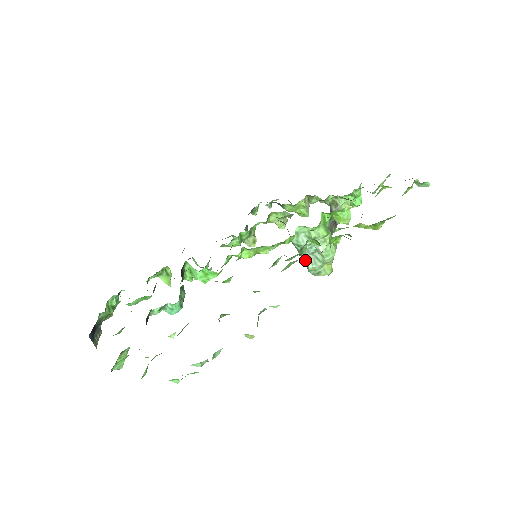
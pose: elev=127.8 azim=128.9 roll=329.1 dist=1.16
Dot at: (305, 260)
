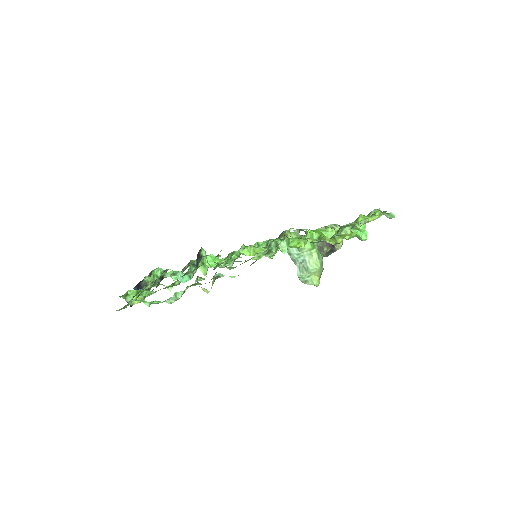
Dot at: (297, 269)
